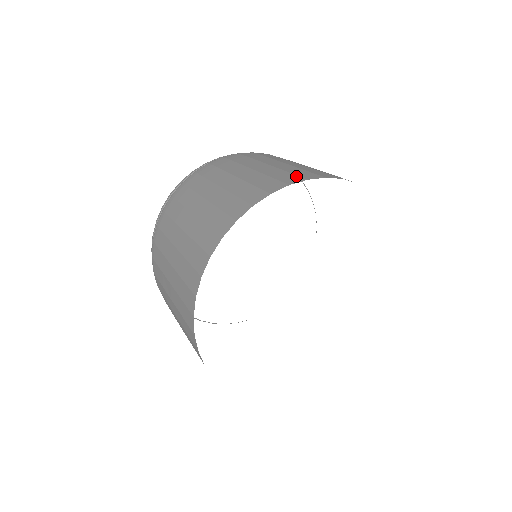
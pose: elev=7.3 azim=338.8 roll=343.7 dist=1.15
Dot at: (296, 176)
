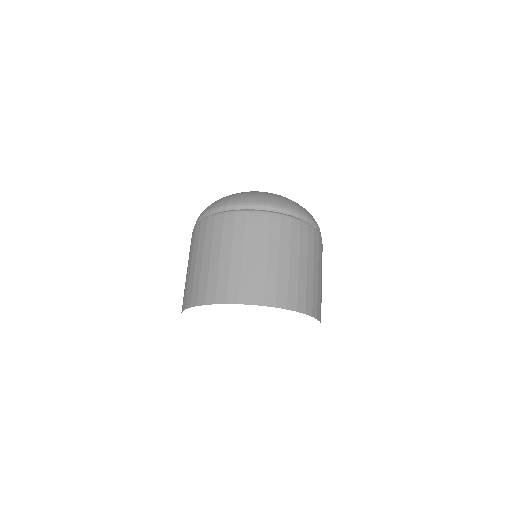
Dot at: (286, 299)
